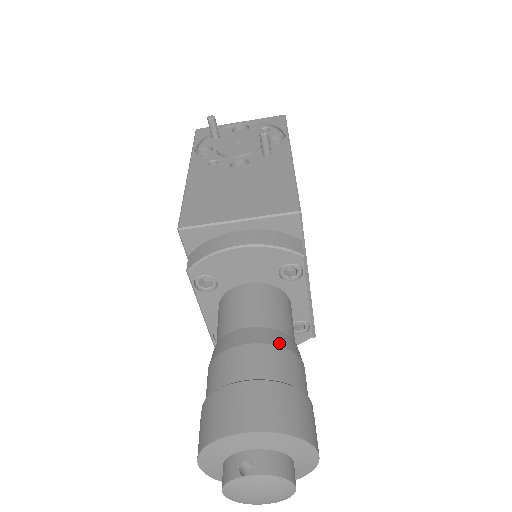
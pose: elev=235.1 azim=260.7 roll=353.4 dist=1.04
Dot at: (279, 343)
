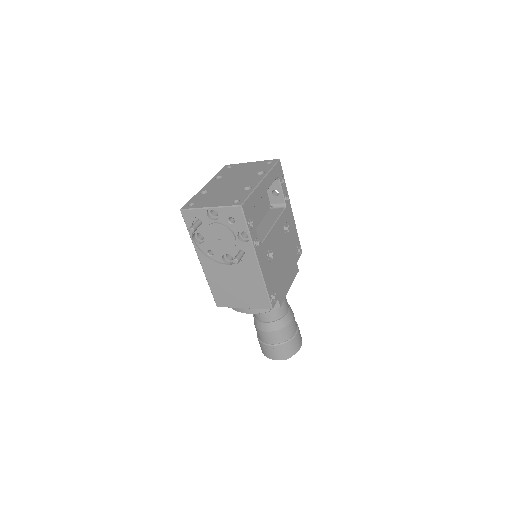
Dot at: (279, 328)
